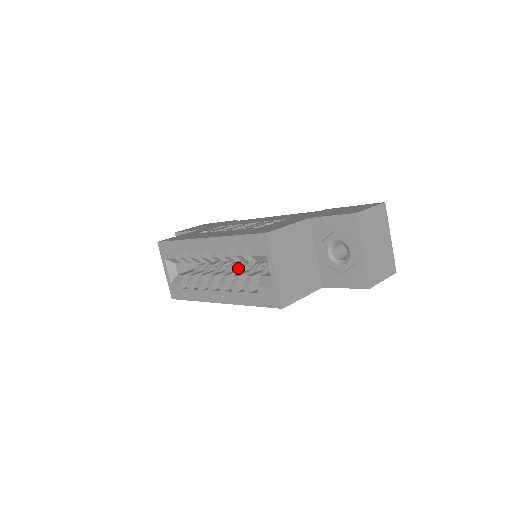
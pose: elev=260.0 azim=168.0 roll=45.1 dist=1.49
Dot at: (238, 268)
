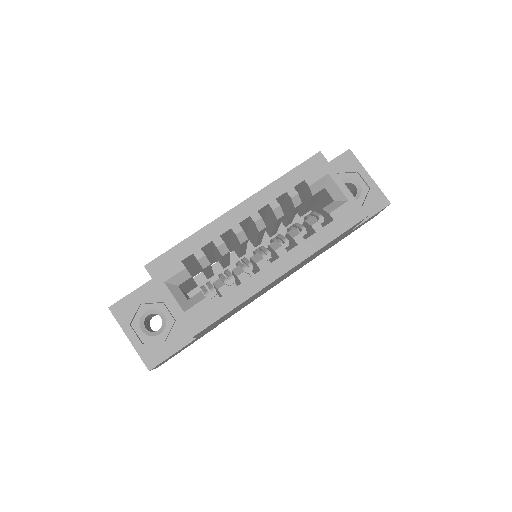
Dot at: (273, 240)
